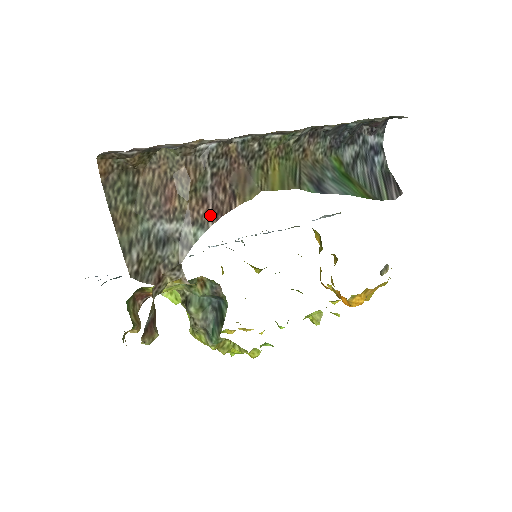
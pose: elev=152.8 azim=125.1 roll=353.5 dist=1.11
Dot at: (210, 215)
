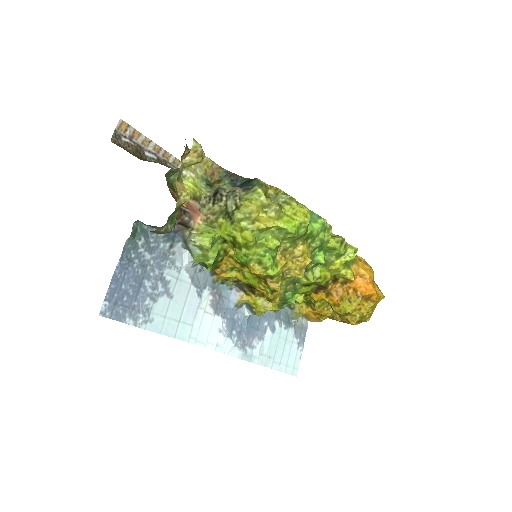
Dot at: occluded
